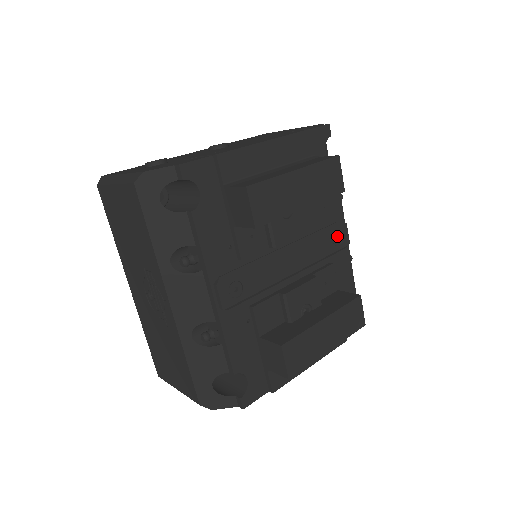
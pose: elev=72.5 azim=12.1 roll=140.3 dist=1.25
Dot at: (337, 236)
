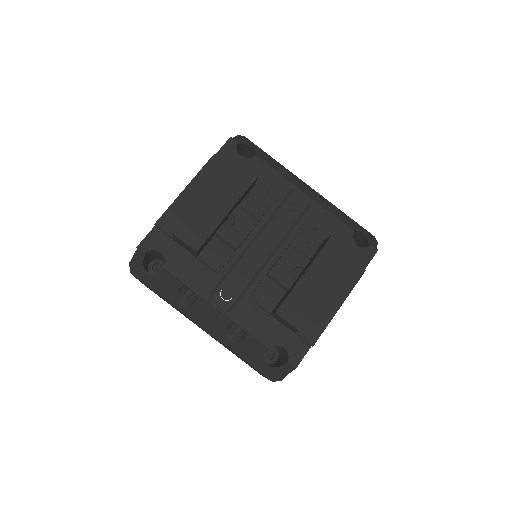
Dot at: (294, 203)
